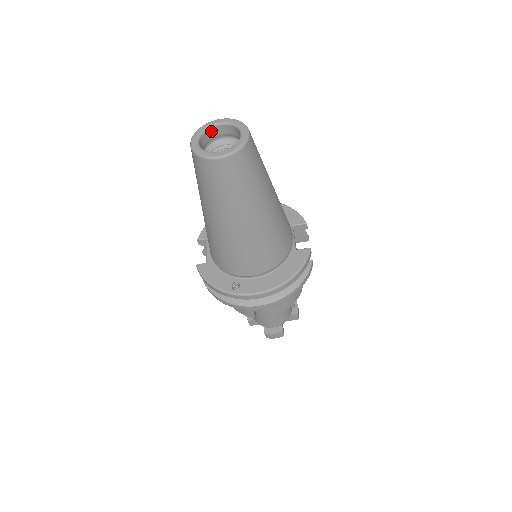
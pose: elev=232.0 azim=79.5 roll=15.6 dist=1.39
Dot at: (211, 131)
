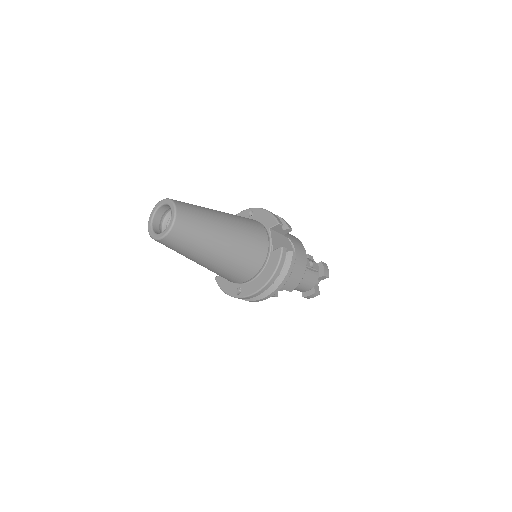
Dot at: (159, 211)
